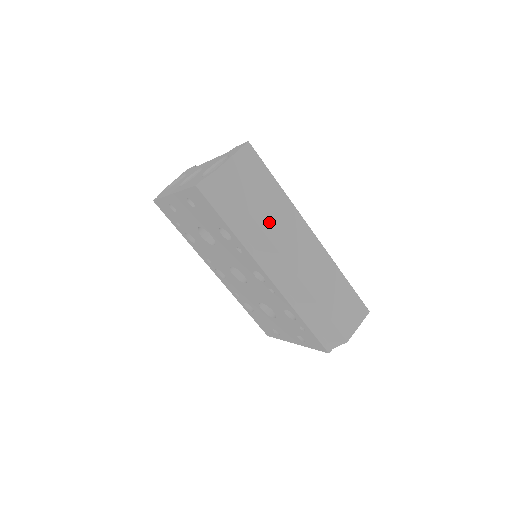
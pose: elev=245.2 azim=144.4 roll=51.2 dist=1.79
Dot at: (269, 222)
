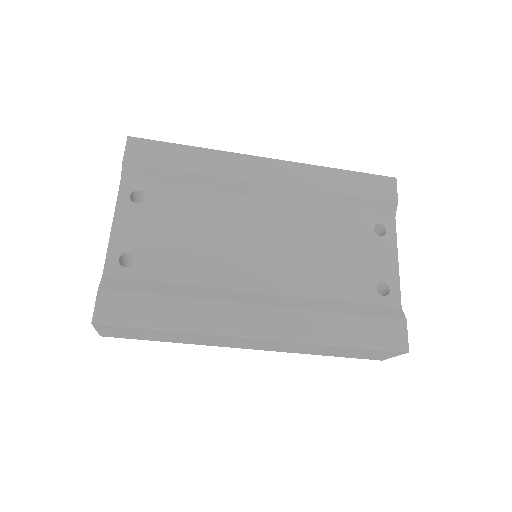
Dot at: (194, 342)
